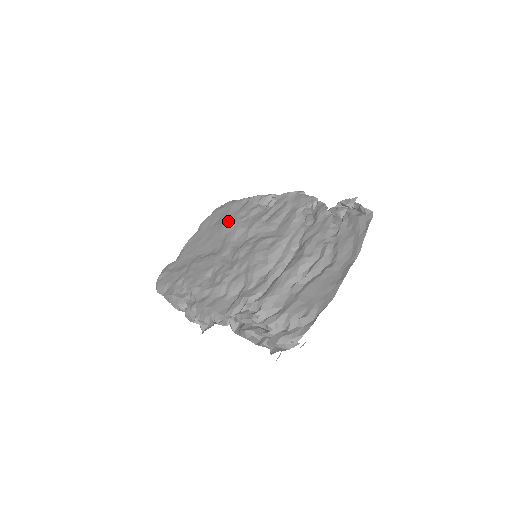
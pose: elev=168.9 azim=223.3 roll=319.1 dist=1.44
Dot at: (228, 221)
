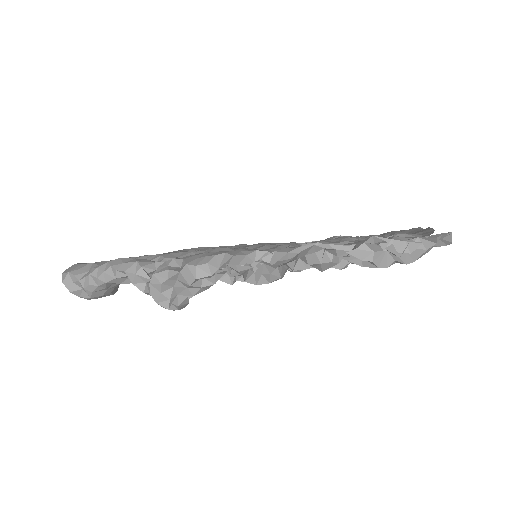
Dot at: occluded
